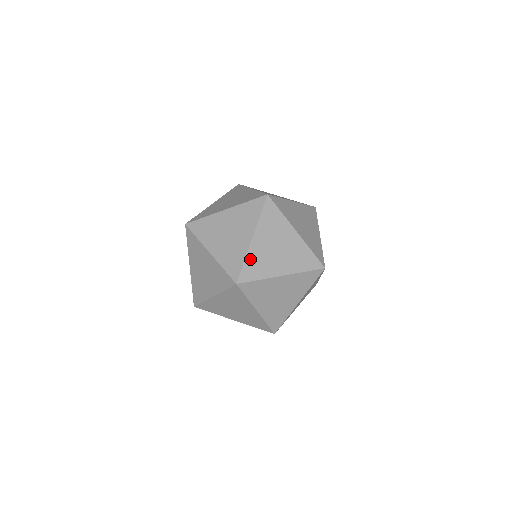
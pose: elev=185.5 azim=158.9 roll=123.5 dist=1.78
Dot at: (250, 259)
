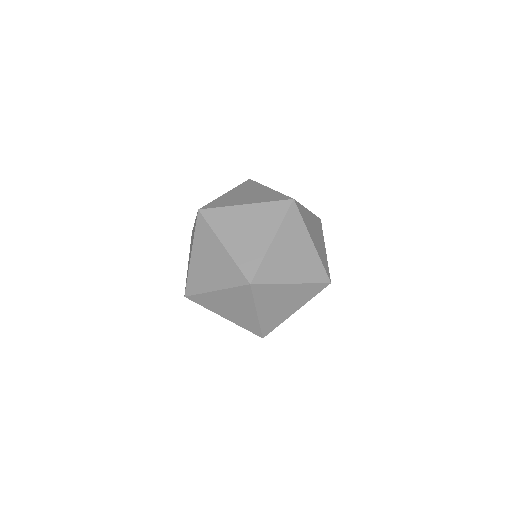
Dot at: (191, 274)
